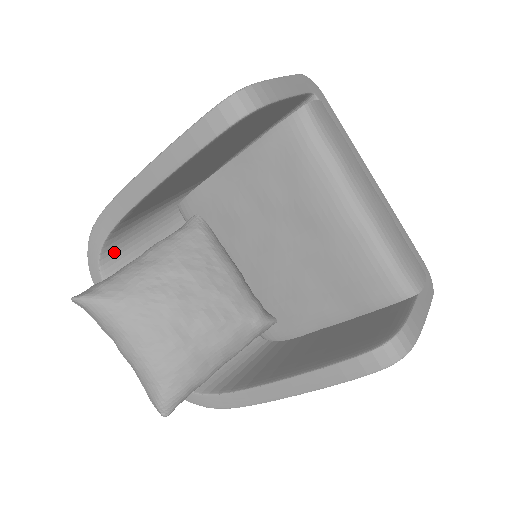
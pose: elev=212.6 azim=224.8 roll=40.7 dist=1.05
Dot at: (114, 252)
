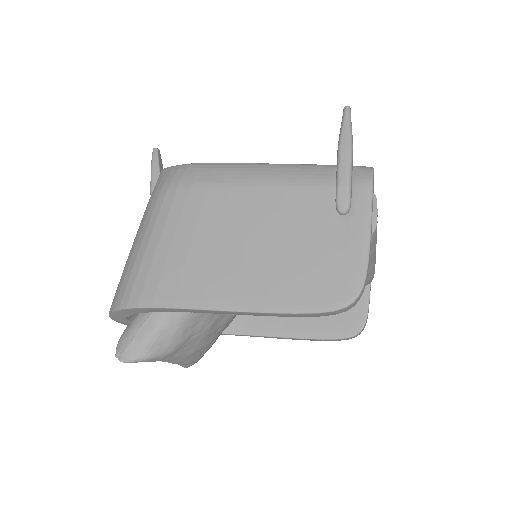
Dot at: occluded
